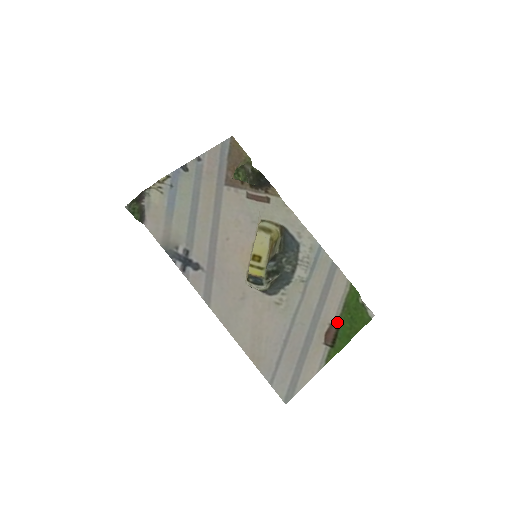
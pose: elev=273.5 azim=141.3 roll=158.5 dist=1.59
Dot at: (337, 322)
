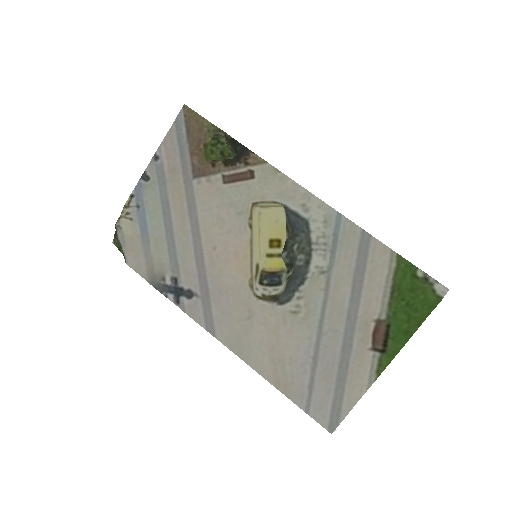
Dot at: (385, 316)
